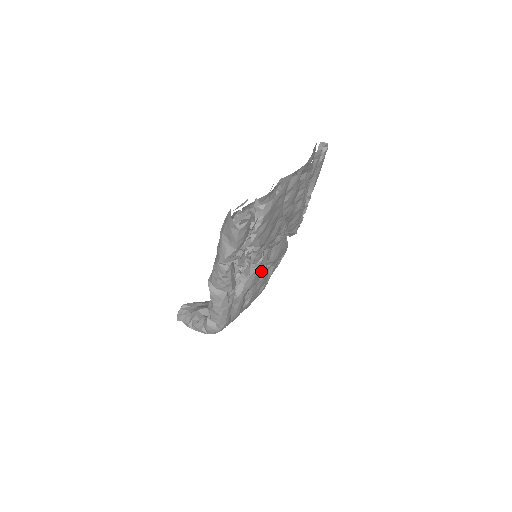
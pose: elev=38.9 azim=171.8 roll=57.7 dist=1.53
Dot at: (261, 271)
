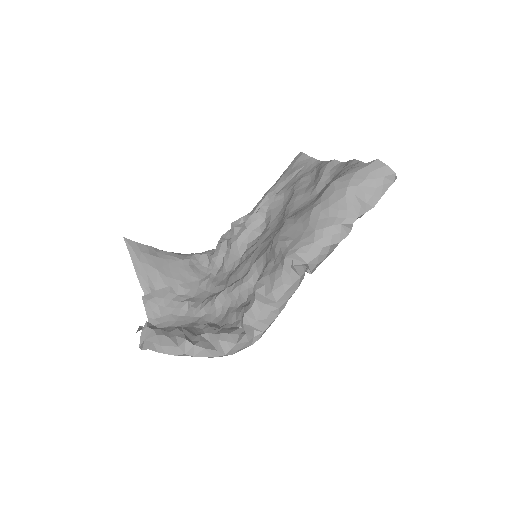
Dot at: occluded
